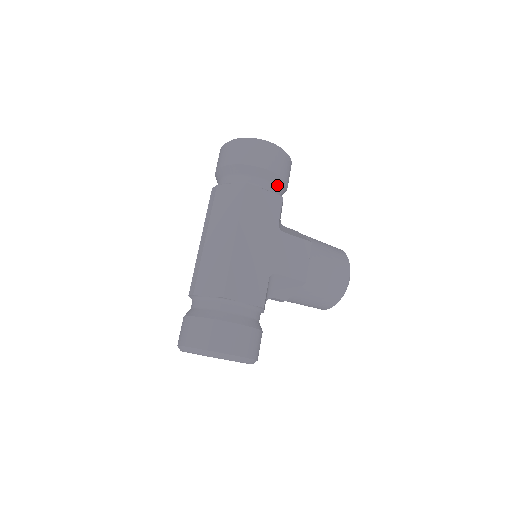
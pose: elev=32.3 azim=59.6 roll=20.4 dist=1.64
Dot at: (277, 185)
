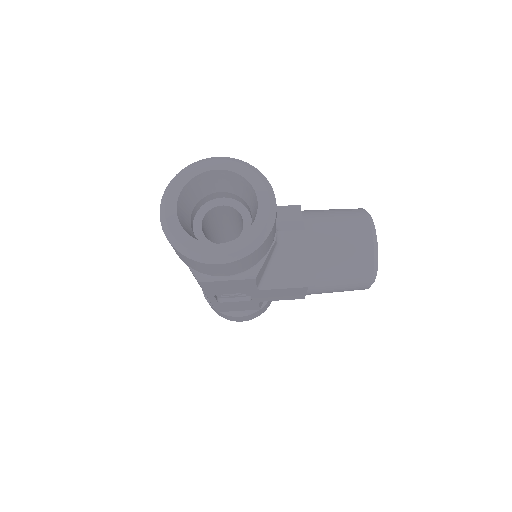
Dot at: occluded
